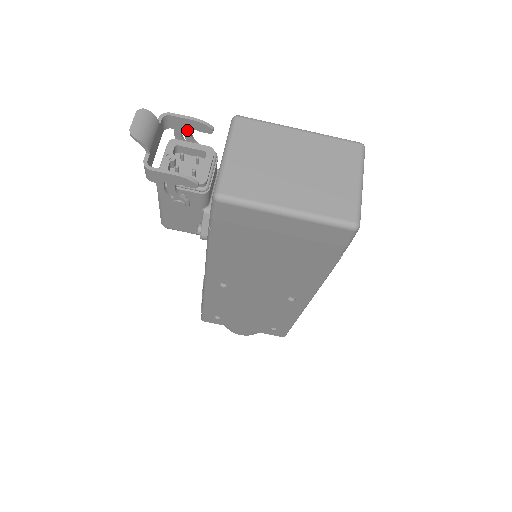
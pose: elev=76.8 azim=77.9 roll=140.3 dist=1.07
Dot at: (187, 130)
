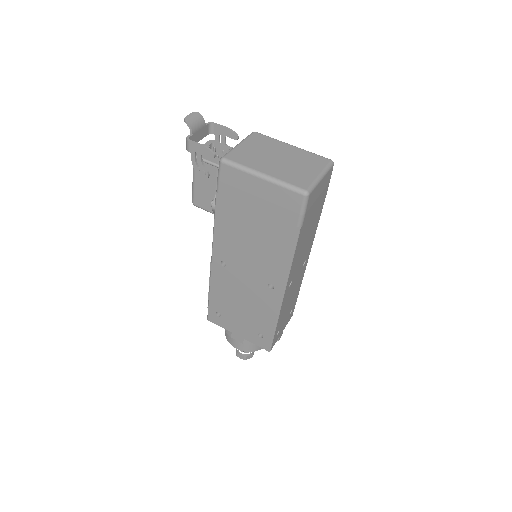
Dot at: (223, 136)
